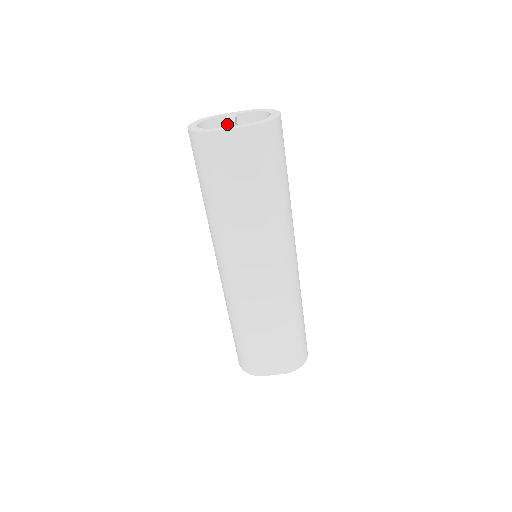
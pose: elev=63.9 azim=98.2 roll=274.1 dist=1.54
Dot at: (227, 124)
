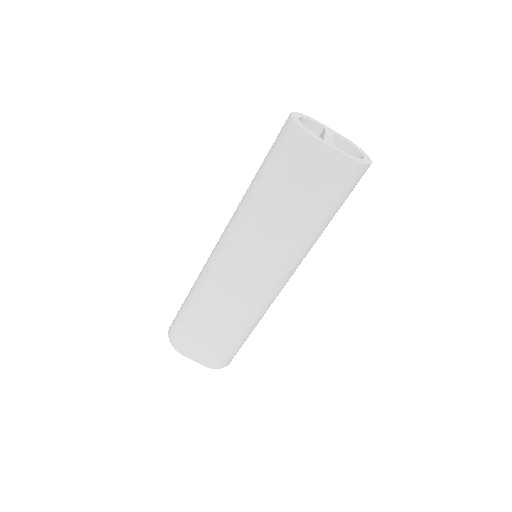
Dot at: (327, 138)
